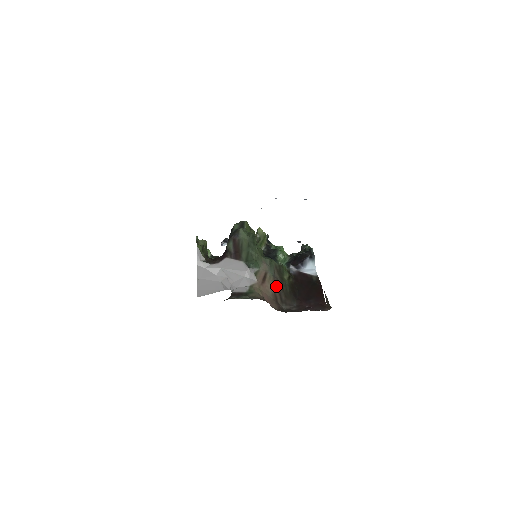
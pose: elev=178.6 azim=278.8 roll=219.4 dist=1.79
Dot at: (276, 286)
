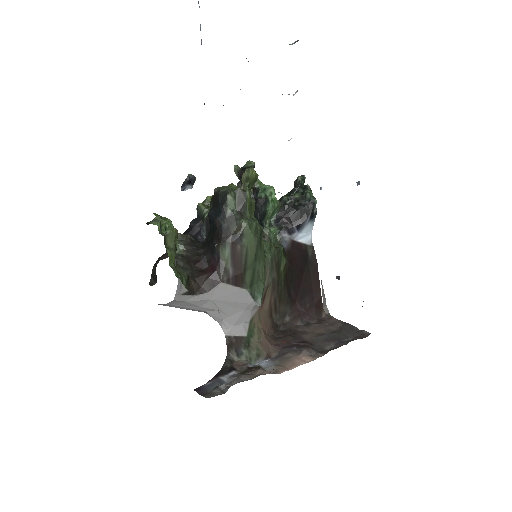
Dot at: (273, 293)
